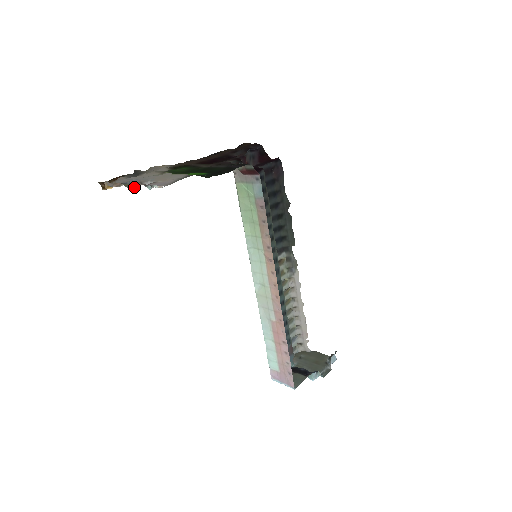
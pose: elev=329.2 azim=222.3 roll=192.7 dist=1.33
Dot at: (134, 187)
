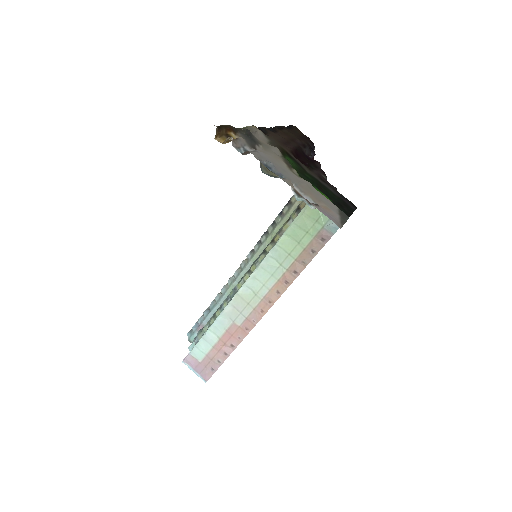
Dot at: (271, 176)
